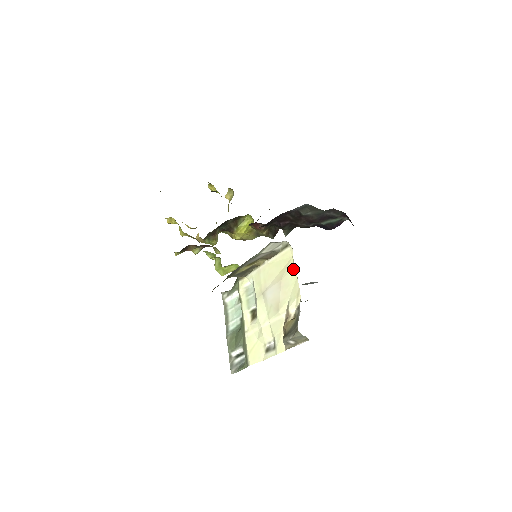
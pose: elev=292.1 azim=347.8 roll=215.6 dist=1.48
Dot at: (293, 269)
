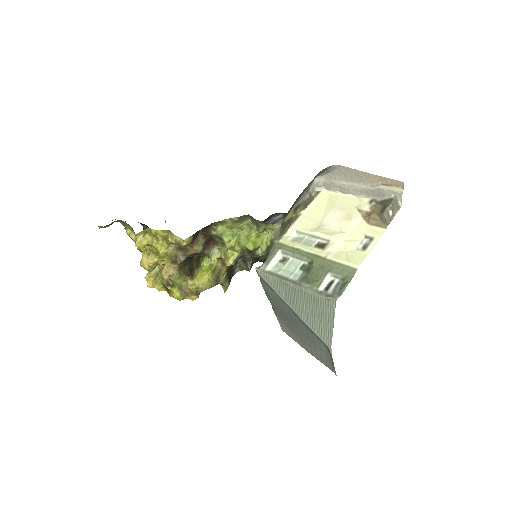
Dot at: (339, 196)
